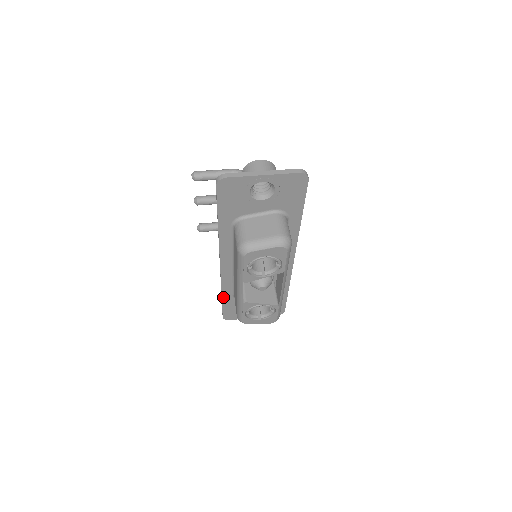
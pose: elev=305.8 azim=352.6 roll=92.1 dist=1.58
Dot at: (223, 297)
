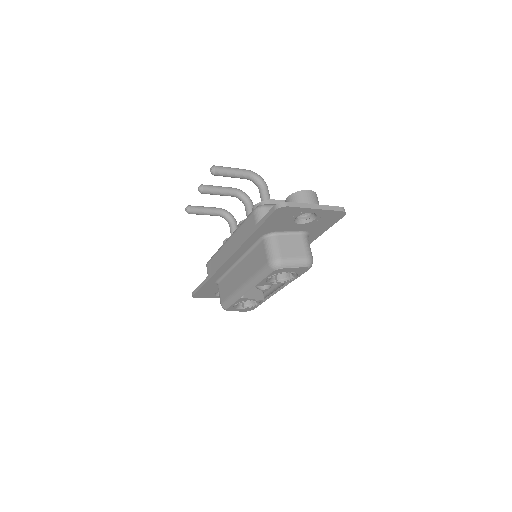
Dot at: (207, 282)
